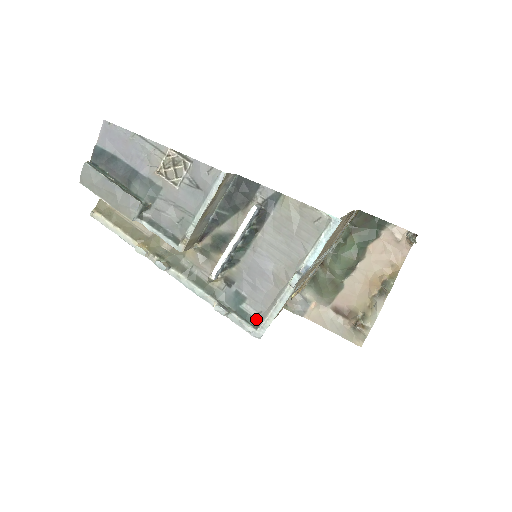
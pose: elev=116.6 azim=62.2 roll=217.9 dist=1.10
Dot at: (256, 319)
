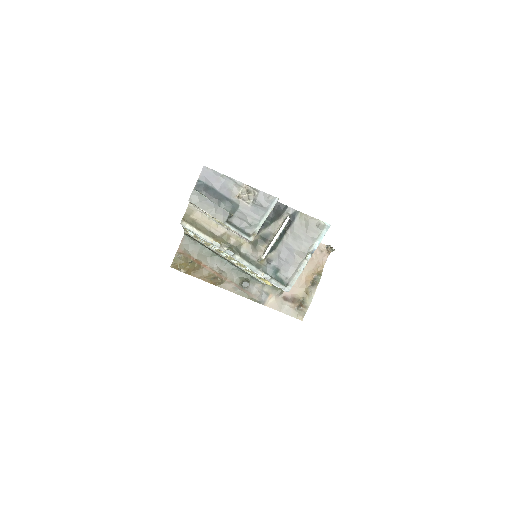
Dot at: (286, 281)
